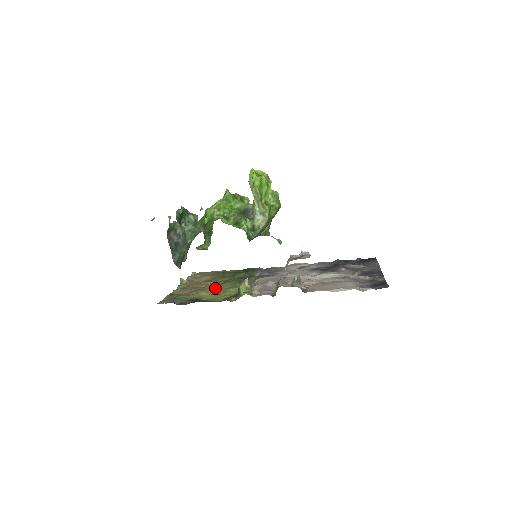
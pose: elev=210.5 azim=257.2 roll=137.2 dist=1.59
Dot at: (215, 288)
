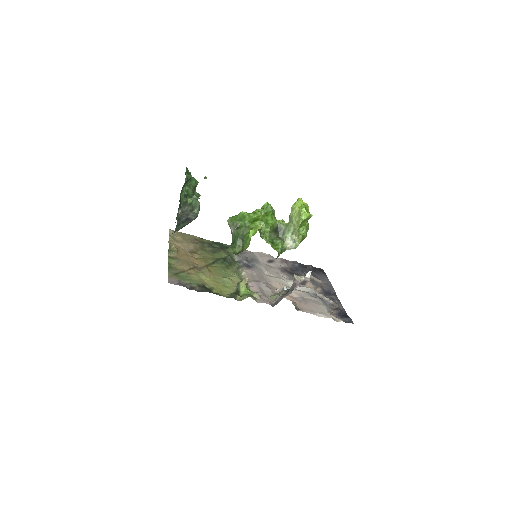
Dot at: (211, 271)
